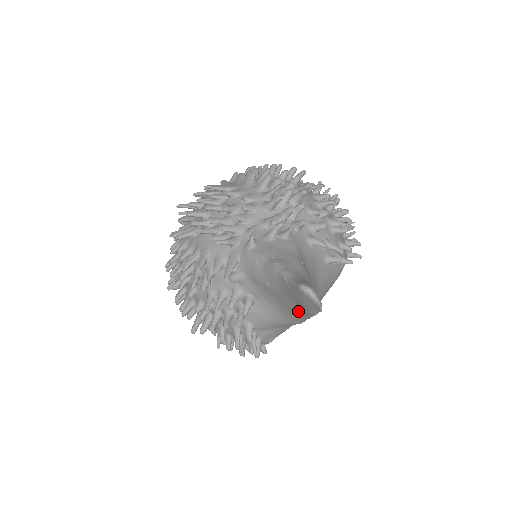
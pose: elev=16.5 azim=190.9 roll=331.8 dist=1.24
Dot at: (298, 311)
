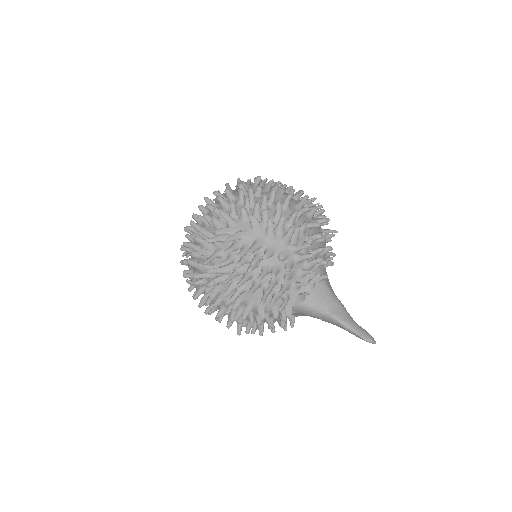
Dot at: occluded
